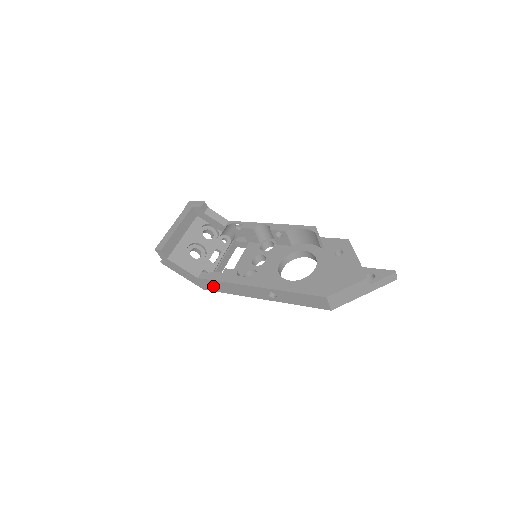
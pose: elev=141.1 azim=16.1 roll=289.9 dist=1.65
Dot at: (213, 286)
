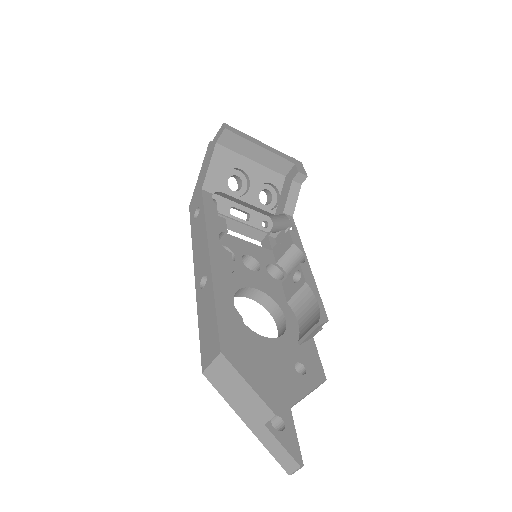
Dot at: (197, 212)
